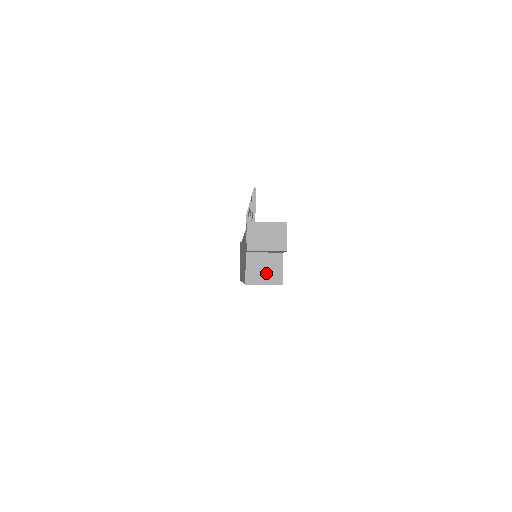
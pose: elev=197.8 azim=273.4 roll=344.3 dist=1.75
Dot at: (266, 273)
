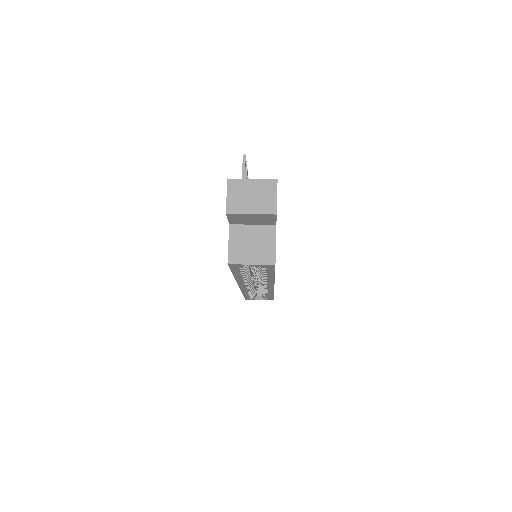
Dot at: (254, 250)
